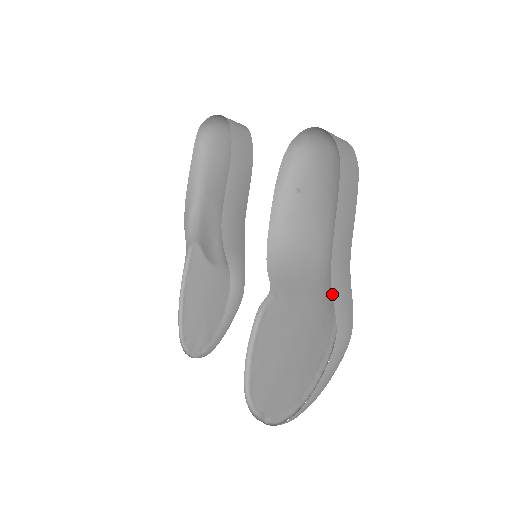
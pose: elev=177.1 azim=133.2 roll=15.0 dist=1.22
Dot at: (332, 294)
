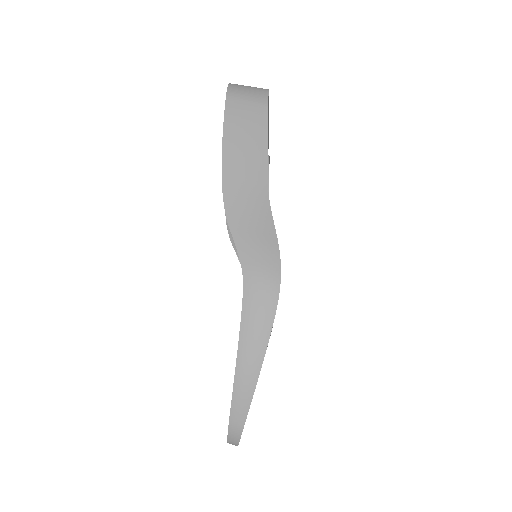
Dot at: (228, 225)
